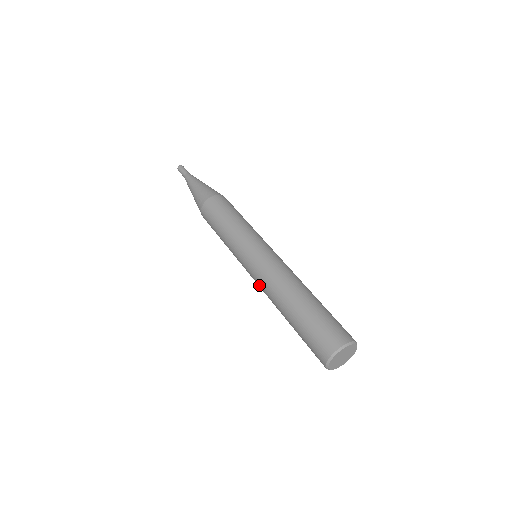
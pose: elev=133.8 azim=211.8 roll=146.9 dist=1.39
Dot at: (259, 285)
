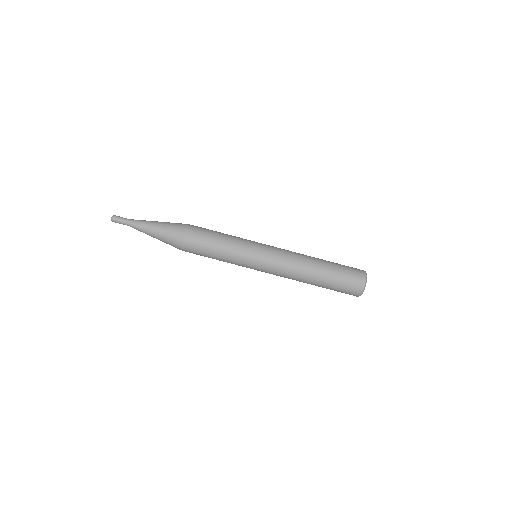
Dot at: occluded
